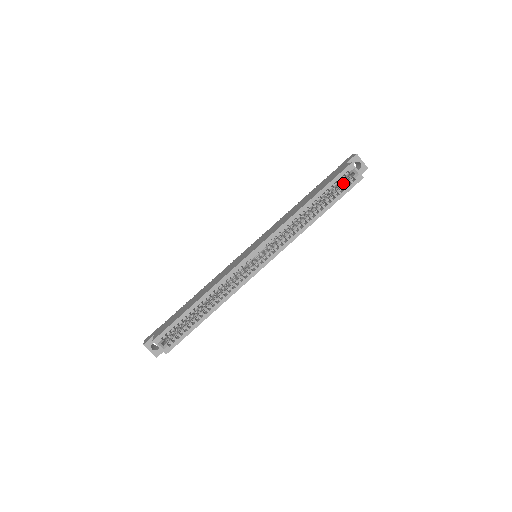
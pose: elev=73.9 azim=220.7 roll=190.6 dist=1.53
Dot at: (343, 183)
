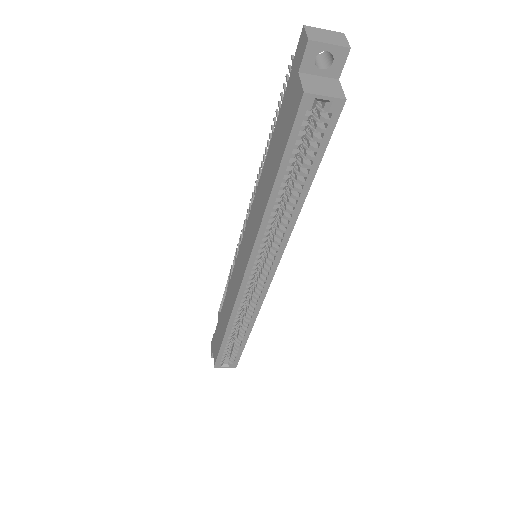
Dot at: occluded
